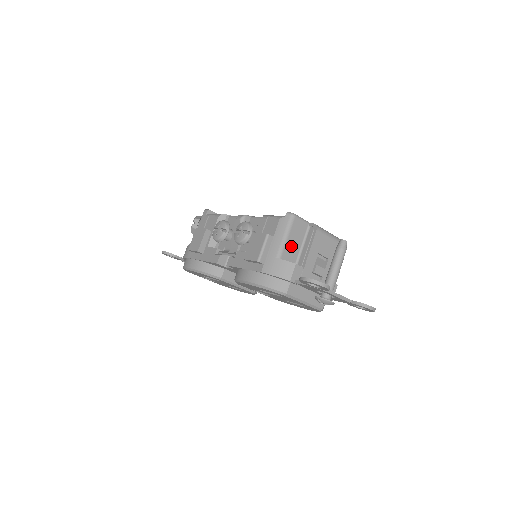
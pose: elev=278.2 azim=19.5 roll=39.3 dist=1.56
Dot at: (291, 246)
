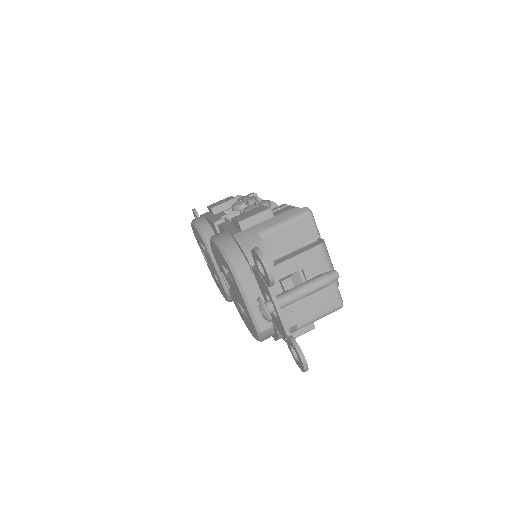
Dot at: (282, 238)
